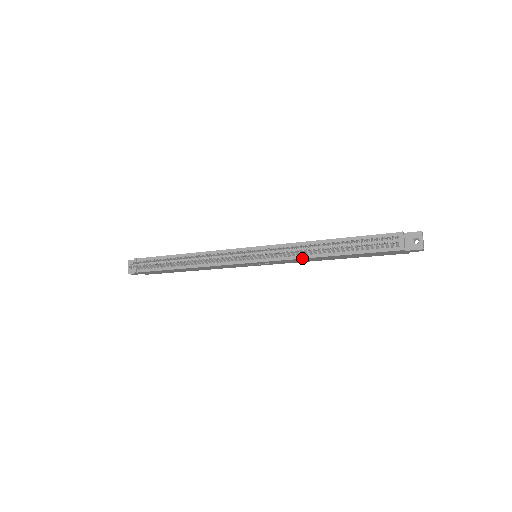
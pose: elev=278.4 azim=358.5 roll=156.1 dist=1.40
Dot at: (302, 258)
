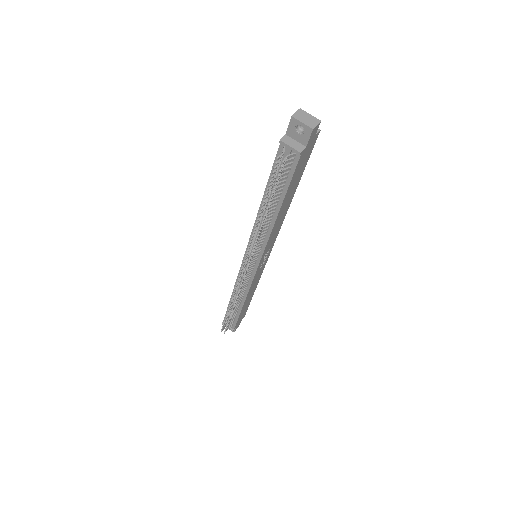
Dot at: (270, 234)
